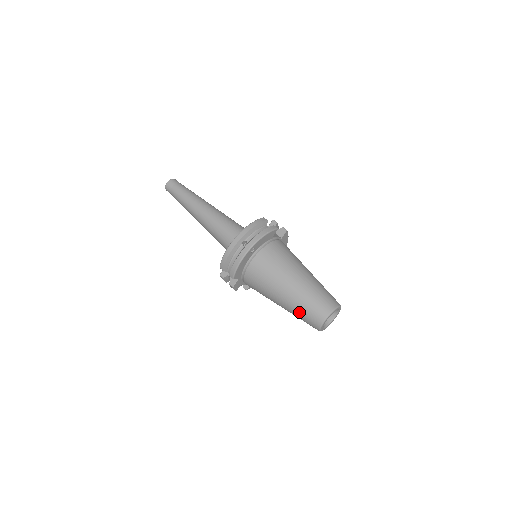
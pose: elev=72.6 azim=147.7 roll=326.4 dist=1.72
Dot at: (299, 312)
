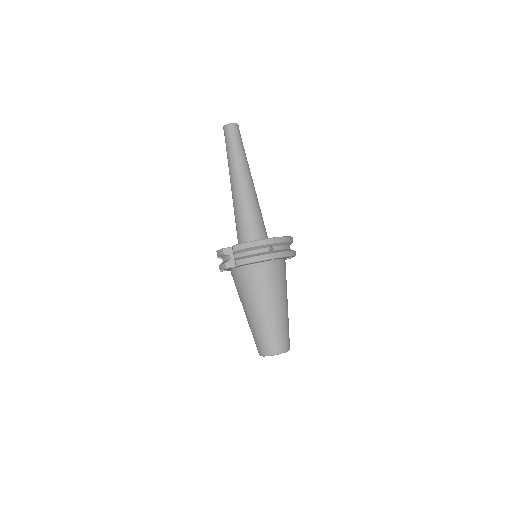
Dot at: (262, 332)
